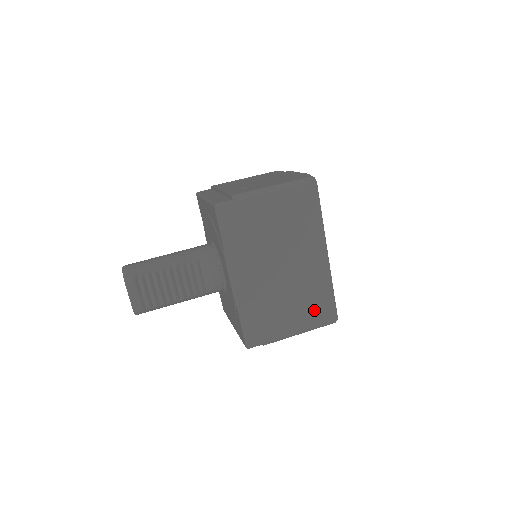
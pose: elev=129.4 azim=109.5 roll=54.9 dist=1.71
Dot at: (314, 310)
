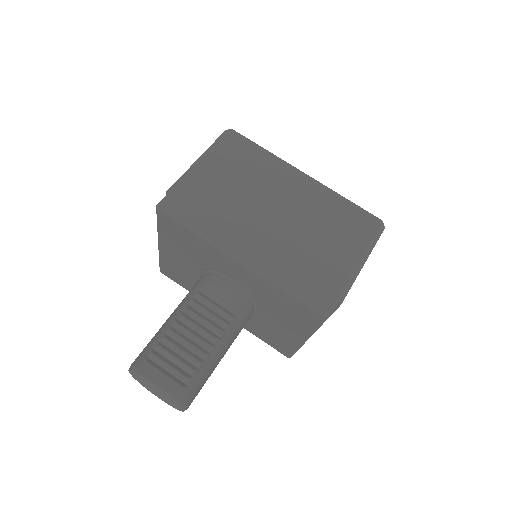
Dot at: (350, 228)
